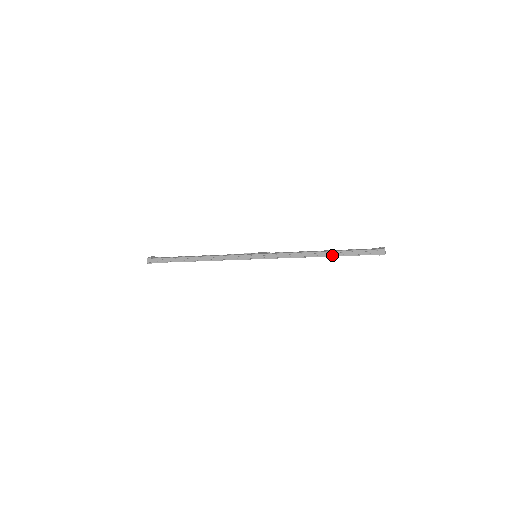
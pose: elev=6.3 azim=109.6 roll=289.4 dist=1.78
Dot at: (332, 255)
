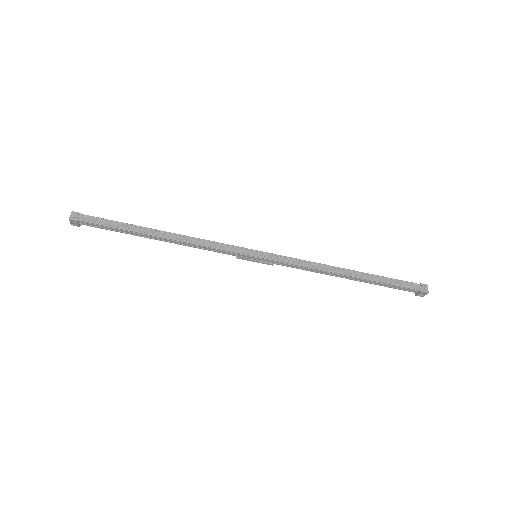
Dot at: (364, 277)
